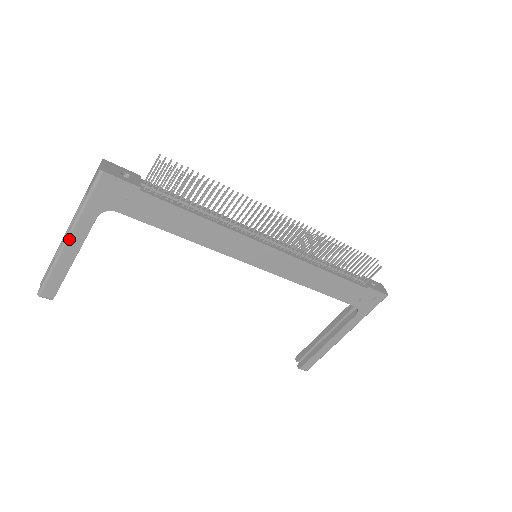
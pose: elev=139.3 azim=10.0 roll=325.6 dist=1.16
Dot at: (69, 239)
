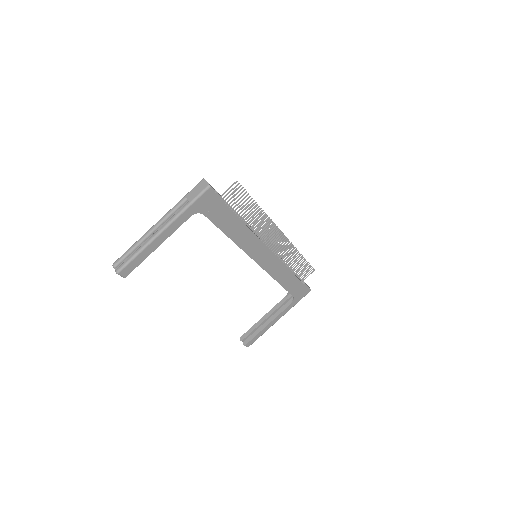
Dot at: (165, 230)
